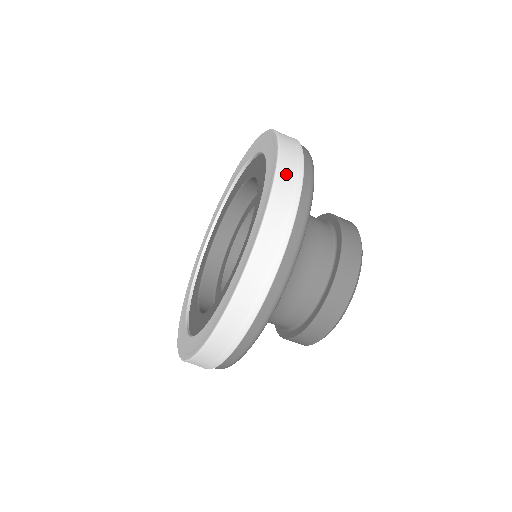
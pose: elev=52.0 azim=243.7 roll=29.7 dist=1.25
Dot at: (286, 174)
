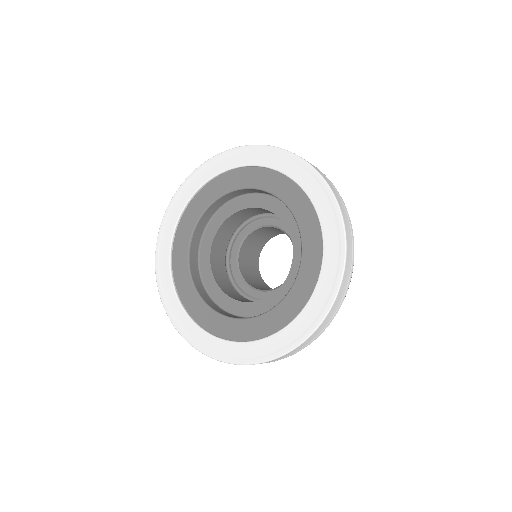
Dot at: (338, 301)
